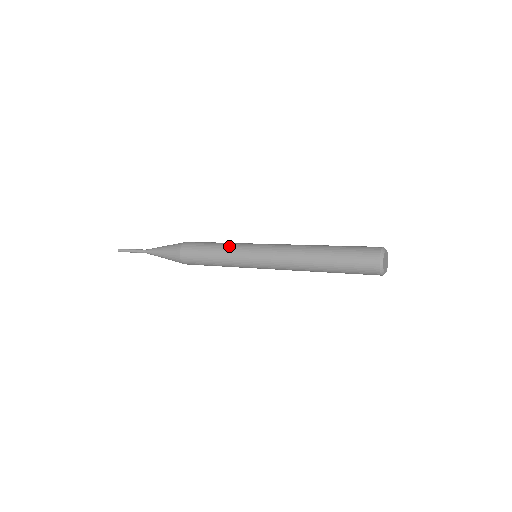
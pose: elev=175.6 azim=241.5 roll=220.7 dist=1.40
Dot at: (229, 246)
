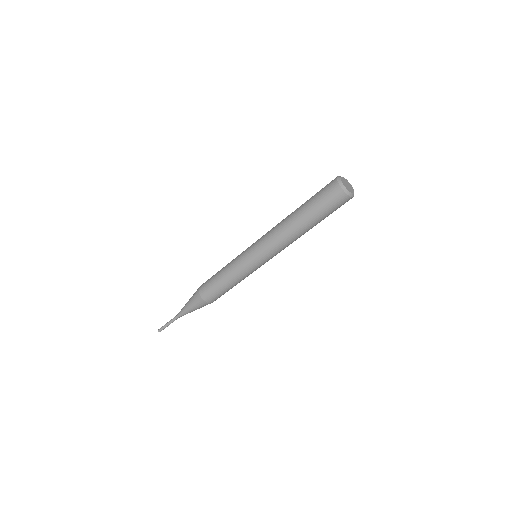
Dot at: (233, 259)
